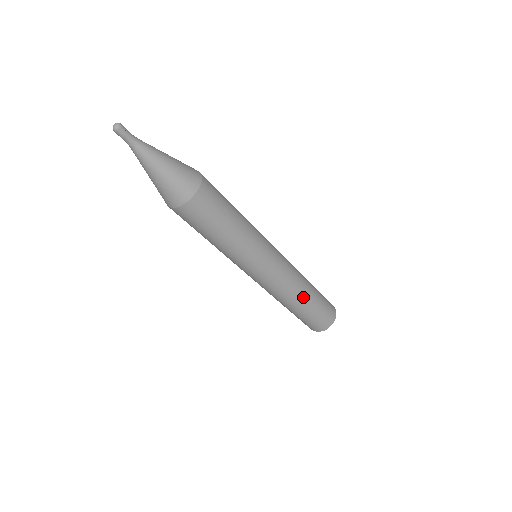
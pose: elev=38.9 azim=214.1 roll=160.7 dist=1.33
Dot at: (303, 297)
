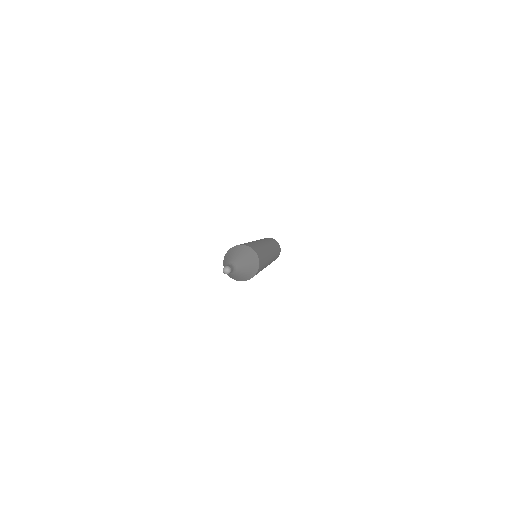
Dot at: occluded
